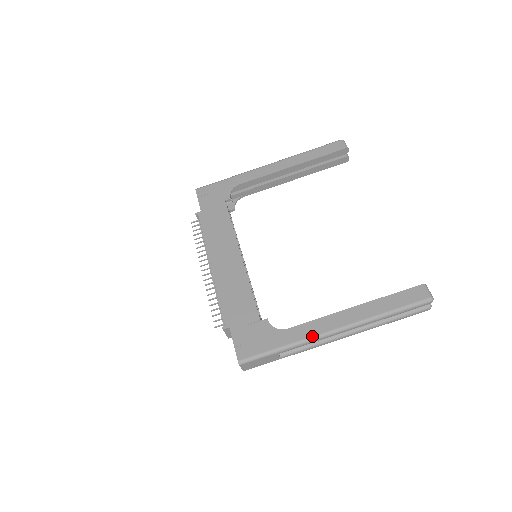
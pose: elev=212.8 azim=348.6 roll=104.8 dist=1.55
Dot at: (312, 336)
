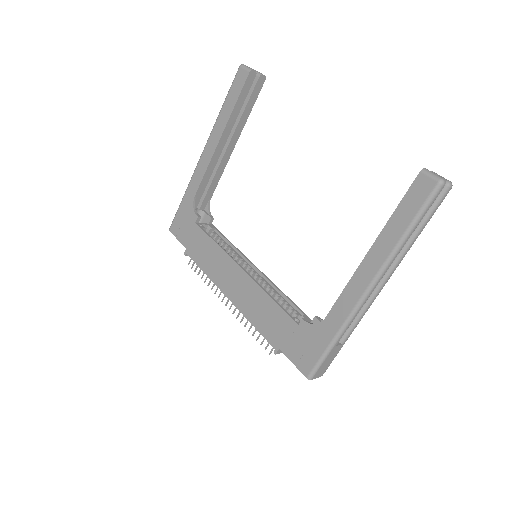
Dot at: (351, 311)
